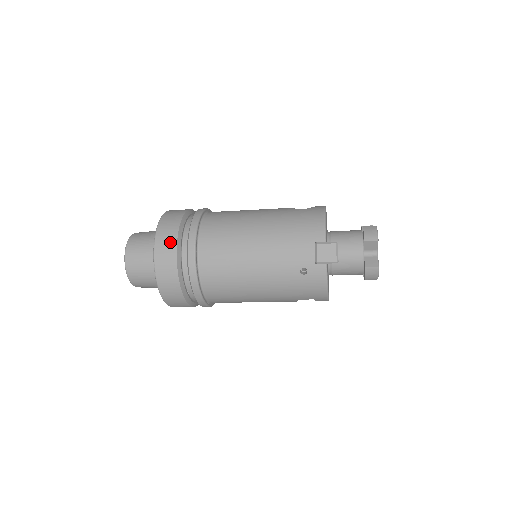
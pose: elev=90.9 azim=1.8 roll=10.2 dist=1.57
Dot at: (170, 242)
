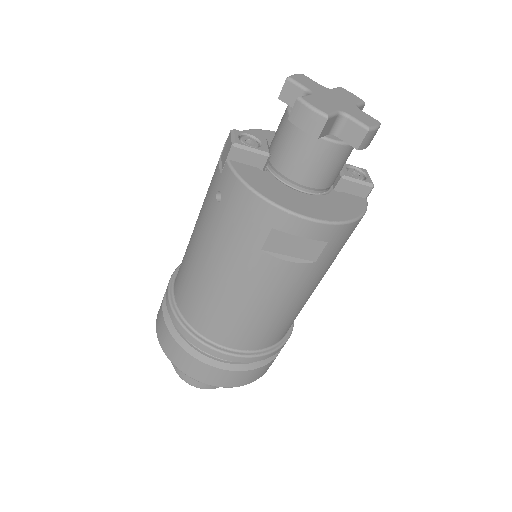
Dot at: occluded
